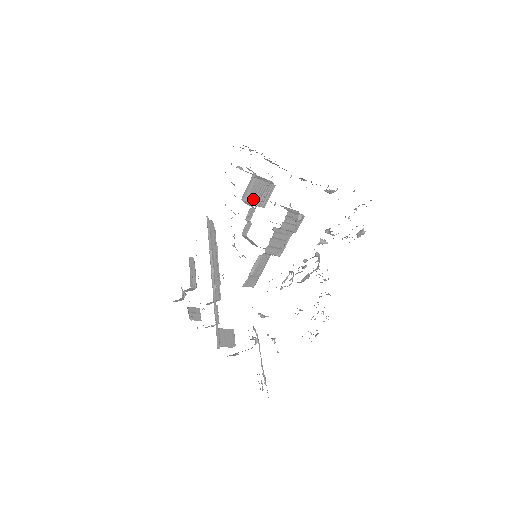
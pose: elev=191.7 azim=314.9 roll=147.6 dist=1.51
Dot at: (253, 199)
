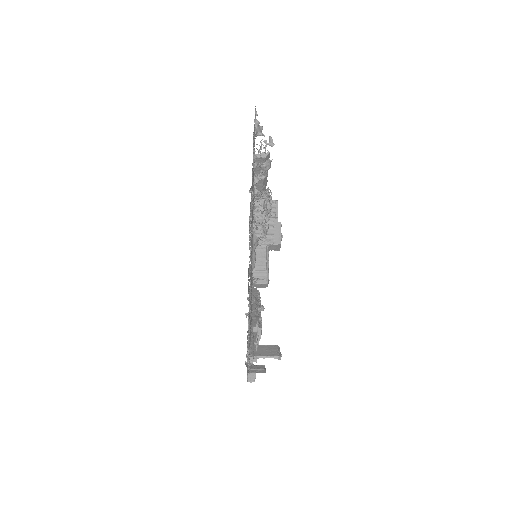
Dot at: occluded
